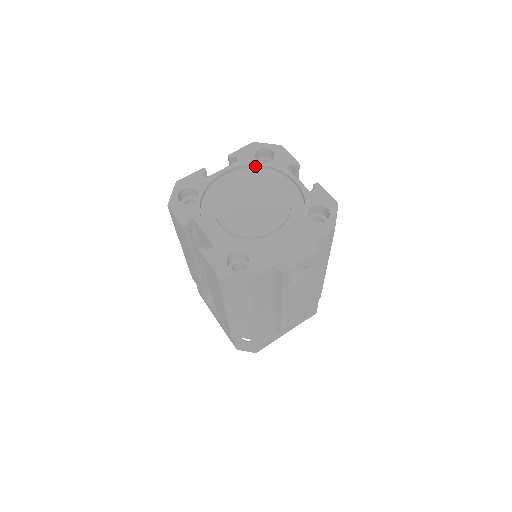
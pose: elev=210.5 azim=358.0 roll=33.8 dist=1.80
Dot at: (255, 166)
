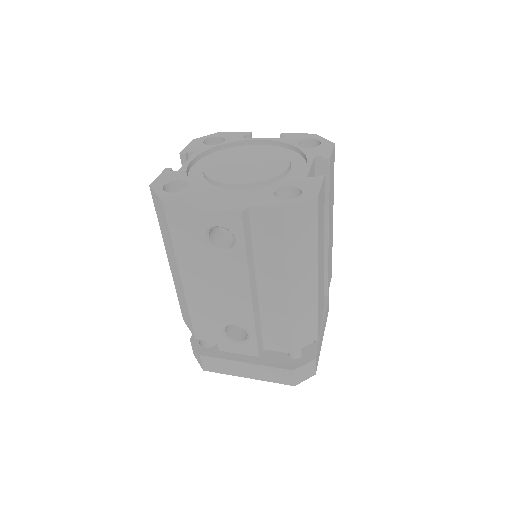
Dot at: (292, 148)
